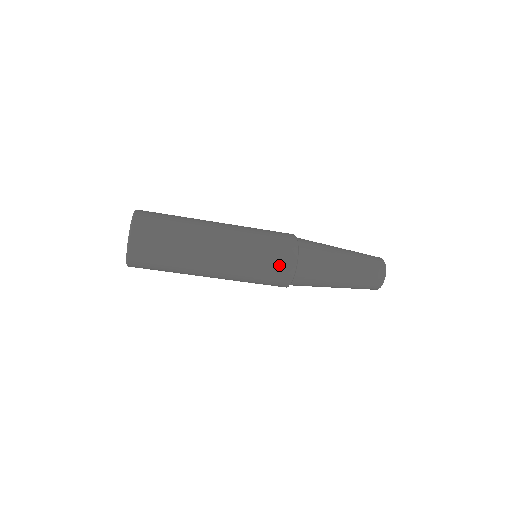
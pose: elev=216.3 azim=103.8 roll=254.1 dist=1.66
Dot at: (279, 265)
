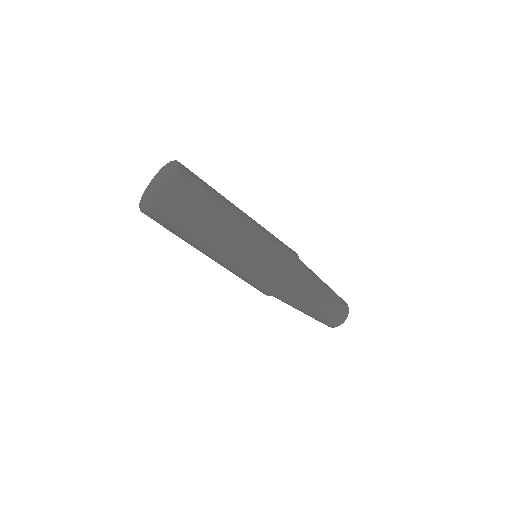
Dot at: (263, 287)
